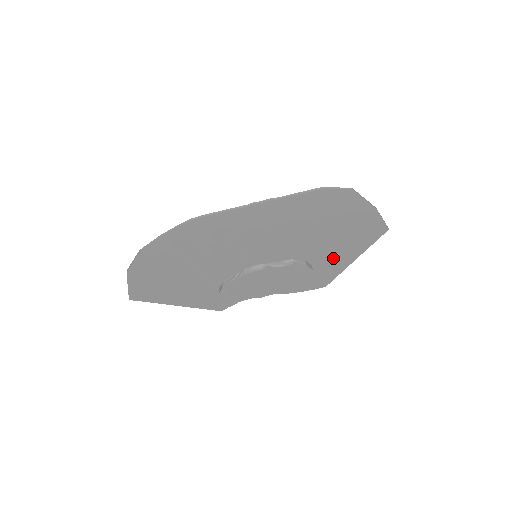
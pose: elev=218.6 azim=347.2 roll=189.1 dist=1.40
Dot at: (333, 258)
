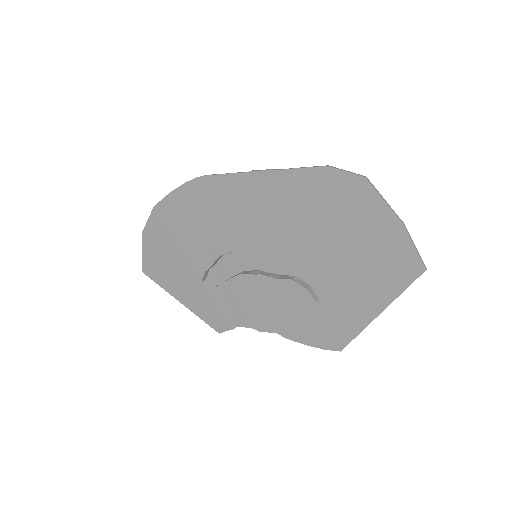
Dot at: (347, 298)
